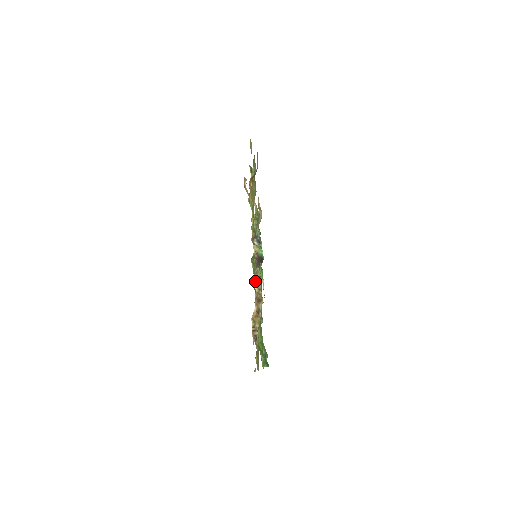
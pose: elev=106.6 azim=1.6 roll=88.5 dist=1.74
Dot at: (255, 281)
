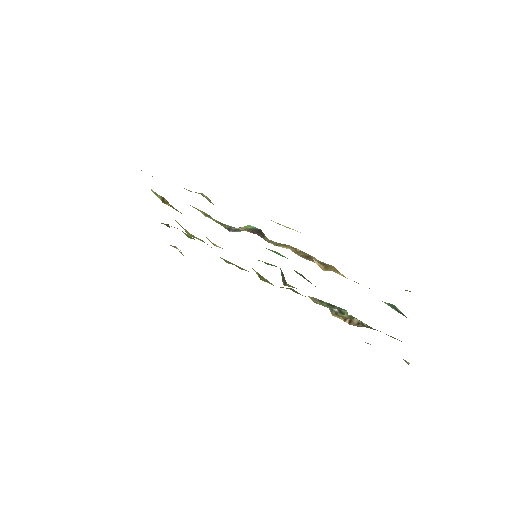
Dot at: (279, 246)
